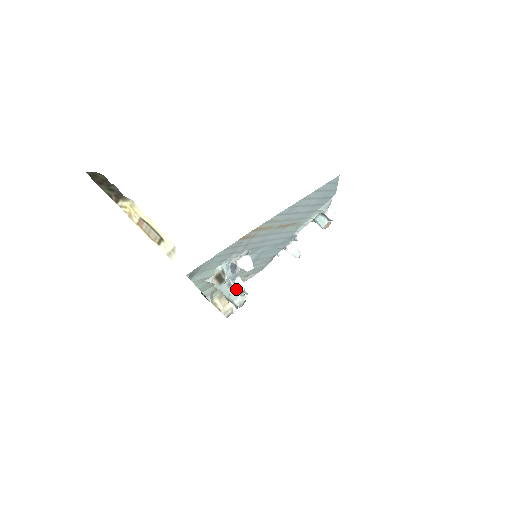
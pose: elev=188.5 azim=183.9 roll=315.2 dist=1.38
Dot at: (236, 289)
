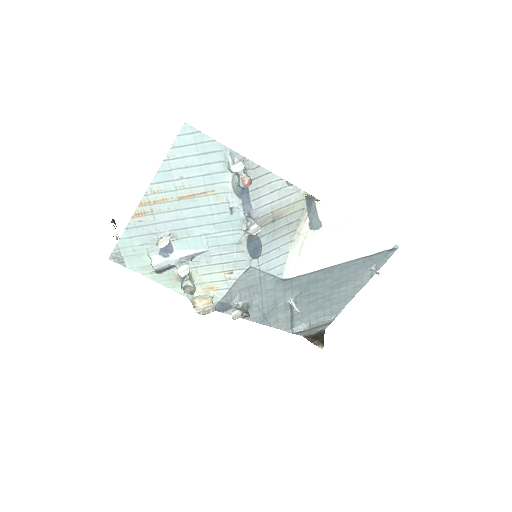
Dot at: (180, 275)
